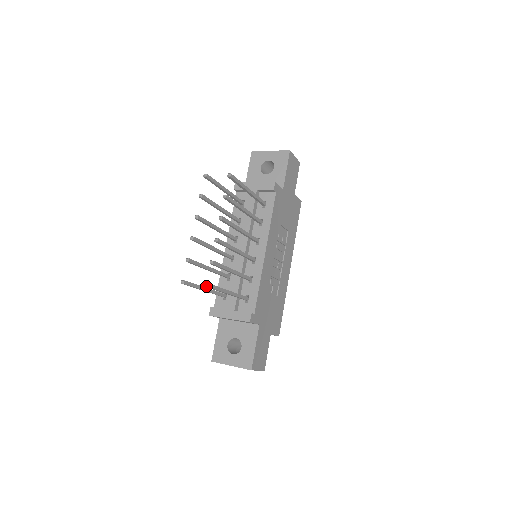
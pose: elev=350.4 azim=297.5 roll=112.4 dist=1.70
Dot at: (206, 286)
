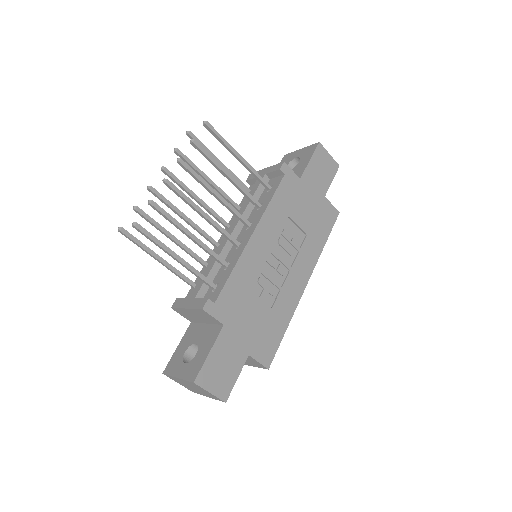
Dot at: (133, 225)
